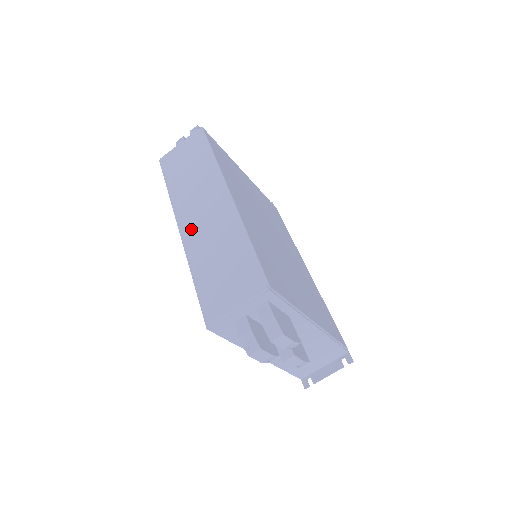
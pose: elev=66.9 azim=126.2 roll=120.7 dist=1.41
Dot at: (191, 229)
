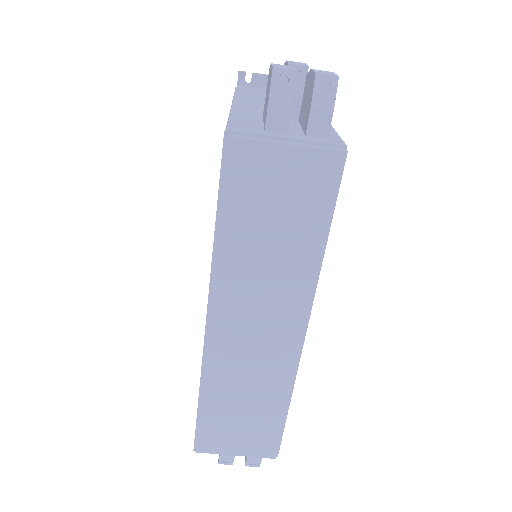
Dot at: (226, 341)
